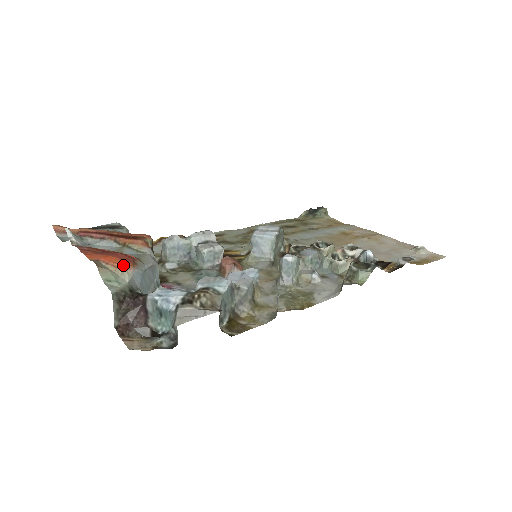
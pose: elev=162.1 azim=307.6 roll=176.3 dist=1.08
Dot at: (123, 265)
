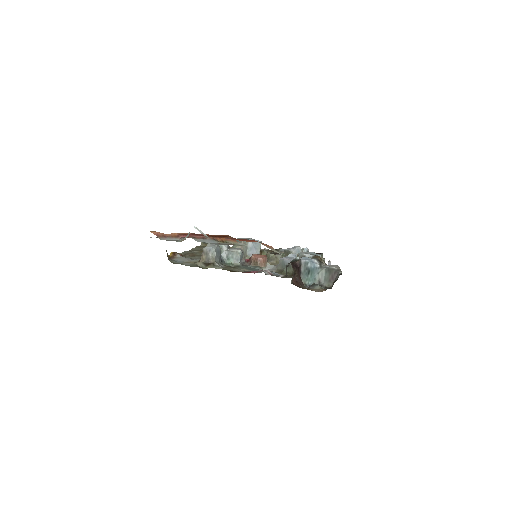
Dot at: occluded
